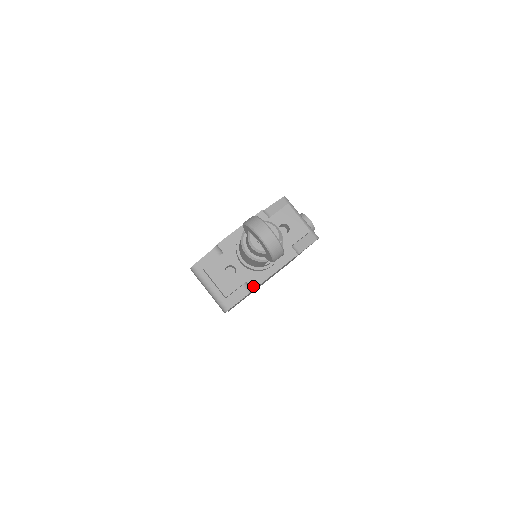
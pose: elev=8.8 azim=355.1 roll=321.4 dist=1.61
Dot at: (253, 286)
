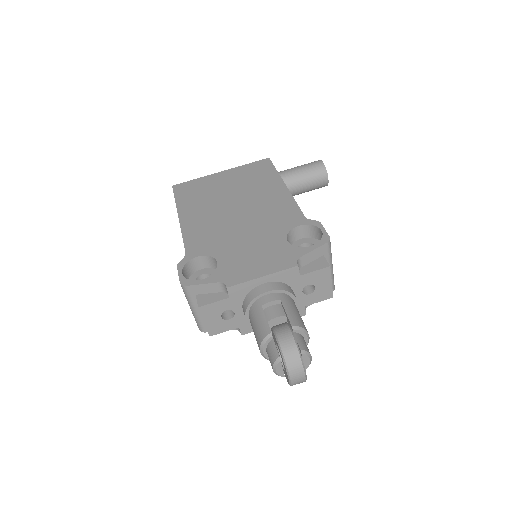
Dot at: (244, 332)
